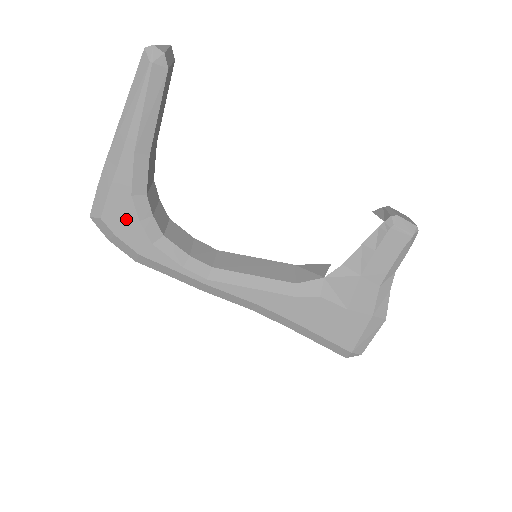
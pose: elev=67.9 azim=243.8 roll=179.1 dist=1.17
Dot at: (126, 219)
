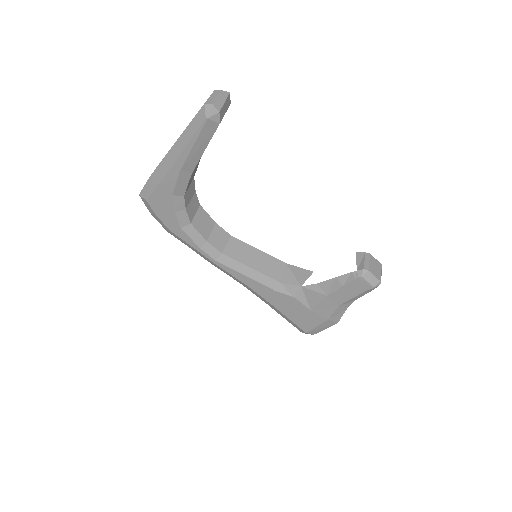
Dot at: (165, 207)
